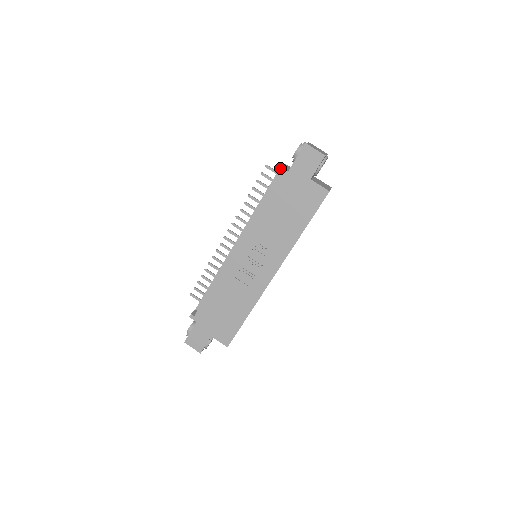
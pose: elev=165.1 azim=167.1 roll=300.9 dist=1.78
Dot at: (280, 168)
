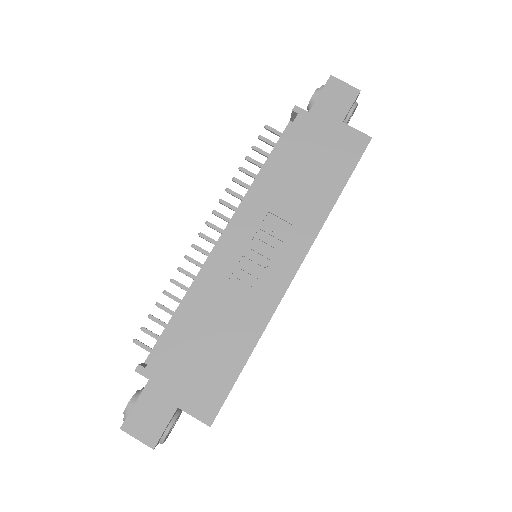
Dot at: (296, 108)
